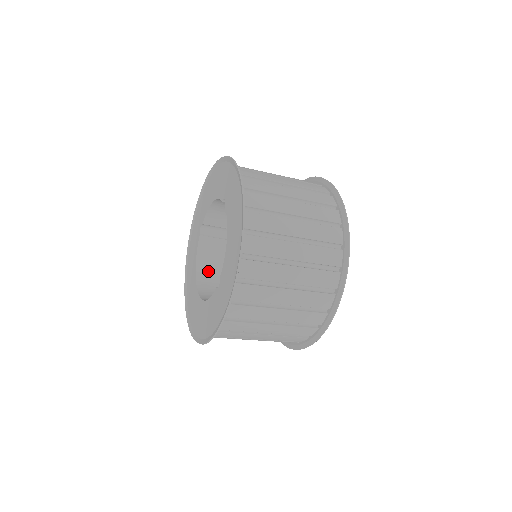
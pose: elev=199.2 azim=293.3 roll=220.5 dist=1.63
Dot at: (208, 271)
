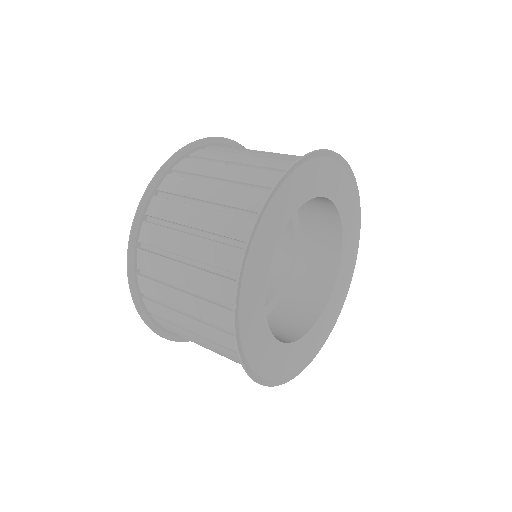
Dot at: occluded
